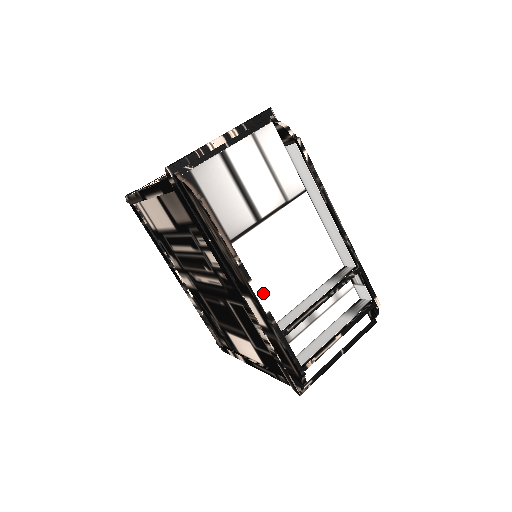
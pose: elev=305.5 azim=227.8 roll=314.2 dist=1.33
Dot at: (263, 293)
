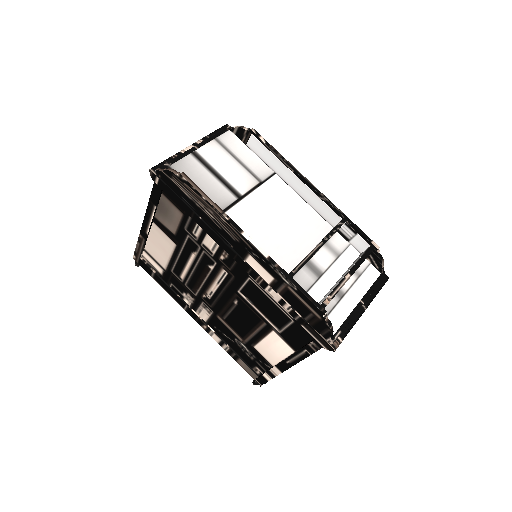
Dot at: occluded
